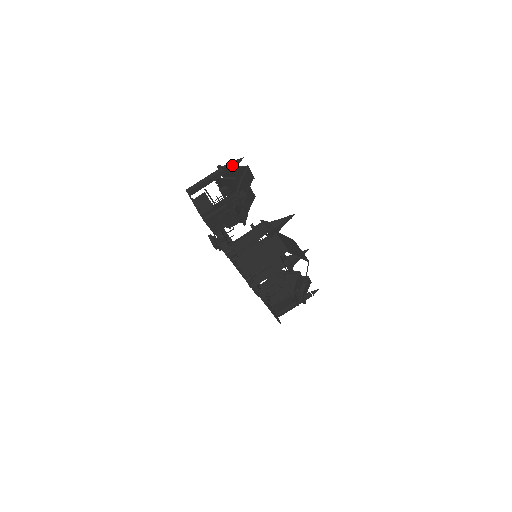
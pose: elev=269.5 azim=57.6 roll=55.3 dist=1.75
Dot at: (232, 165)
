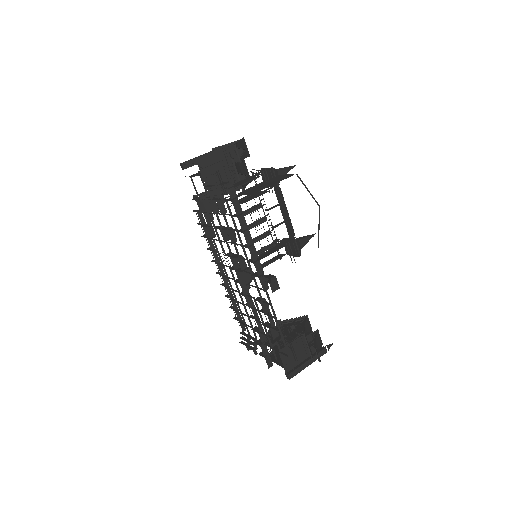
Dot at: occluded
